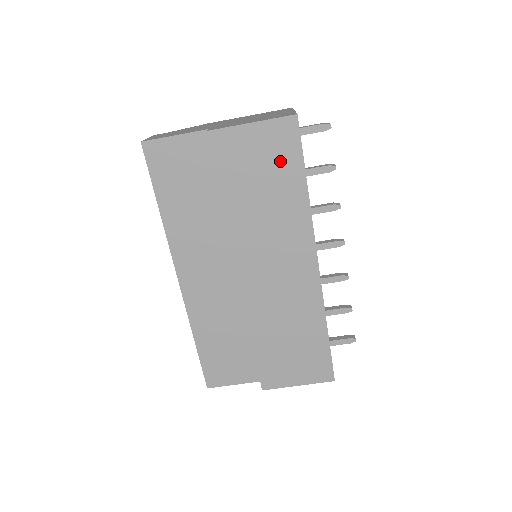
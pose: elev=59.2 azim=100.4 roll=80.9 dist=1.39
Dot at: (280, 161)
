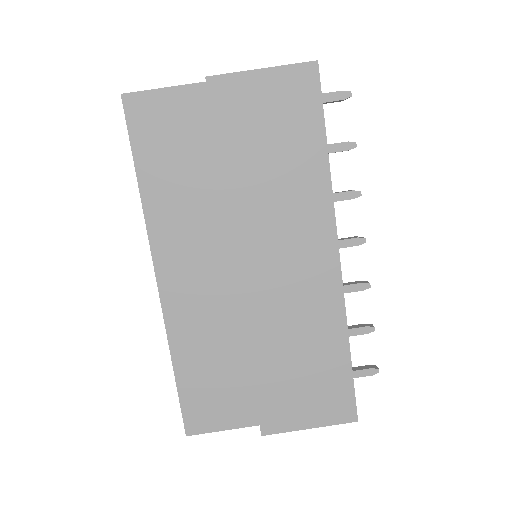
Dot at: (295, 118)
